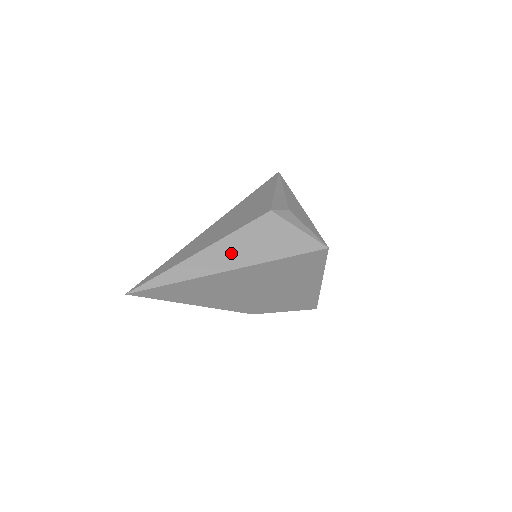
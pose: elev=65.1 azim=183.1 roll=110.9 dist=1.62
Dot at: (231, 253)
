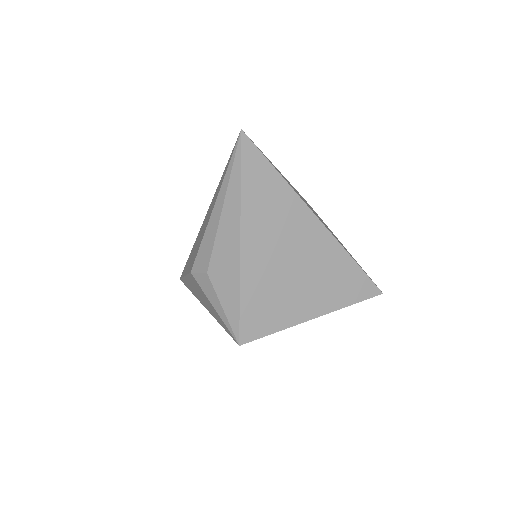
Dot at: (196, 292)
